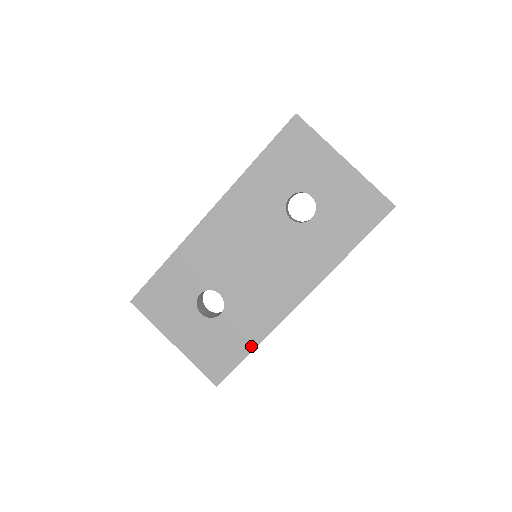
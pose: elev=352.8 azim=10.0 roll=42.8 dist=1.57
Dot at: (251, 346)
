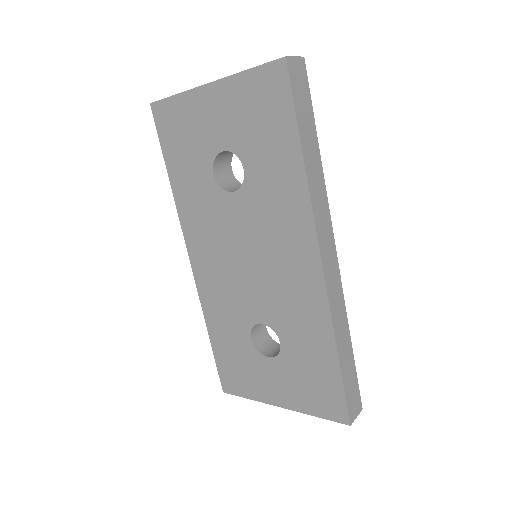
Dot at: (332, 354)
